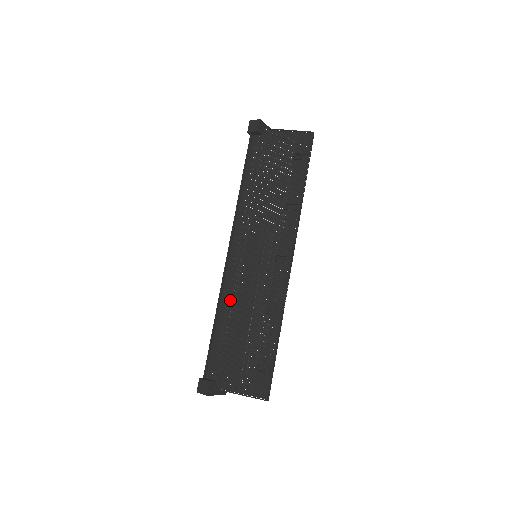
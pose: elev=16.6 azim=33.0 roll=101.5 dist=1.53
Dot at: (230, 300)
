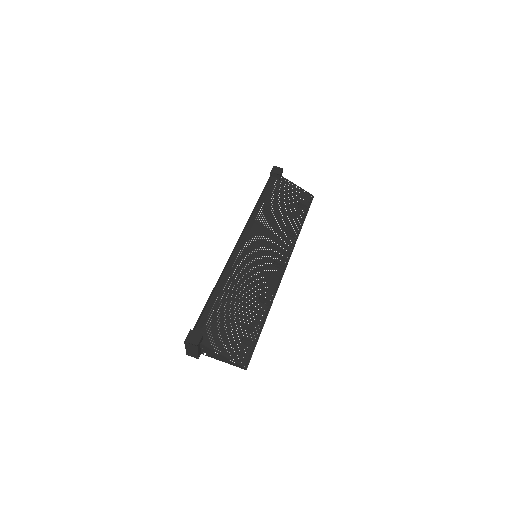
Dot at: (231, 278)
